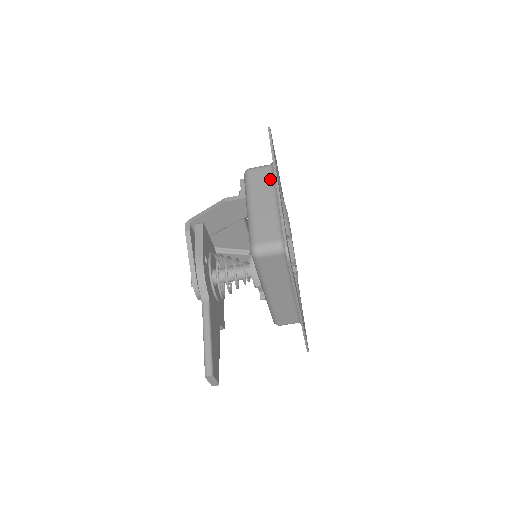
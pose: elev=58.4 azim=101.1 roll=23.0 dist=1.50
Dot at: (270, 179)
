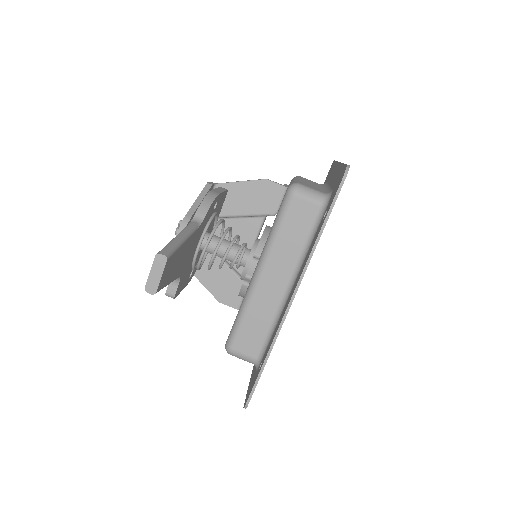
Dot at: (320, 185)
